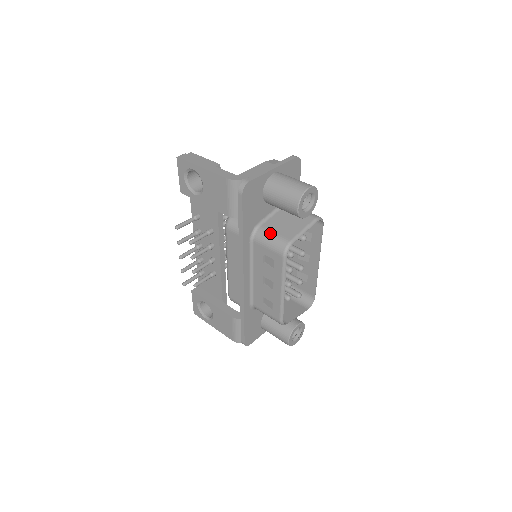
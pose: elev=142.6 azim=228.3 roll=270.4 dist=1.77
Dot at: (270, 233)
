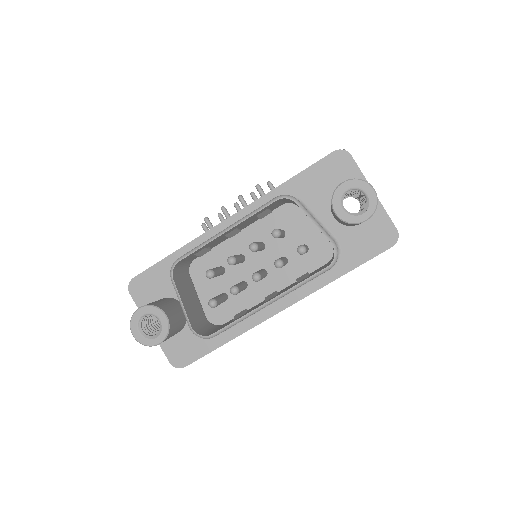
Dot at: occluded
